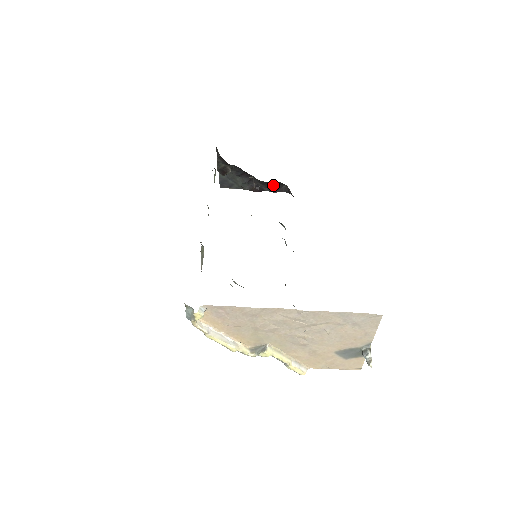
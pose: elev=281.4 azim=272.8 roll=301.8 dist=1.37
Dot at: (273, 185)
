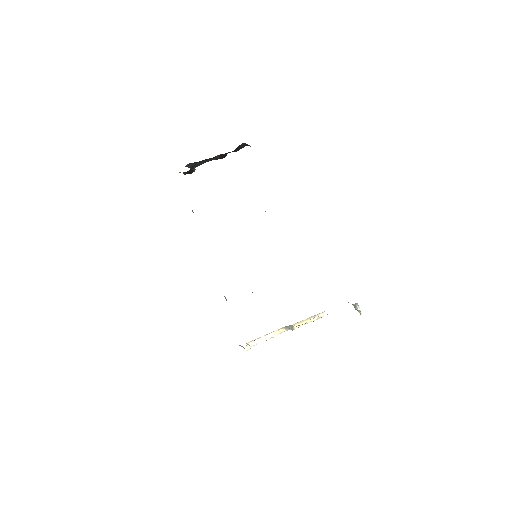
Dot at: occluded
